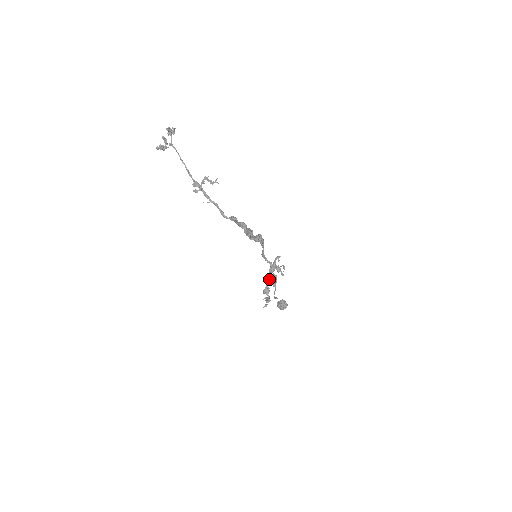
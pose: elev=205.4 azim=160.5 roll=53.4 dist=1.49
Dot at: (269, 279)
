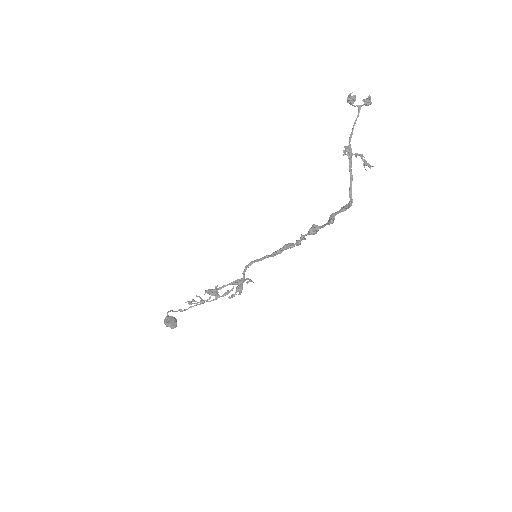
Dot at: occluded
